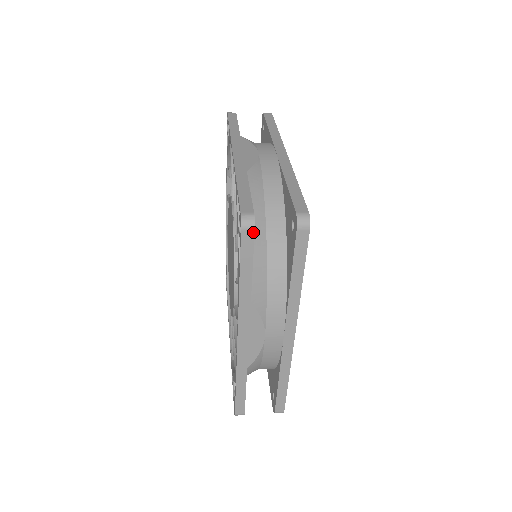
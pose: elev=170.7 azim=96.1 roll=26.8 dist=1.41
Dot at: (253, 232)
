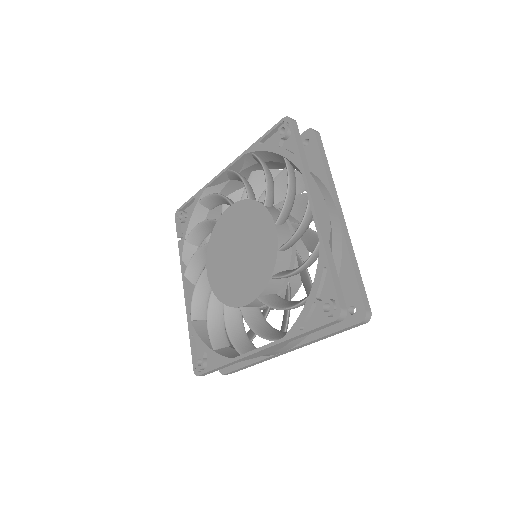
Dot at: occluded
